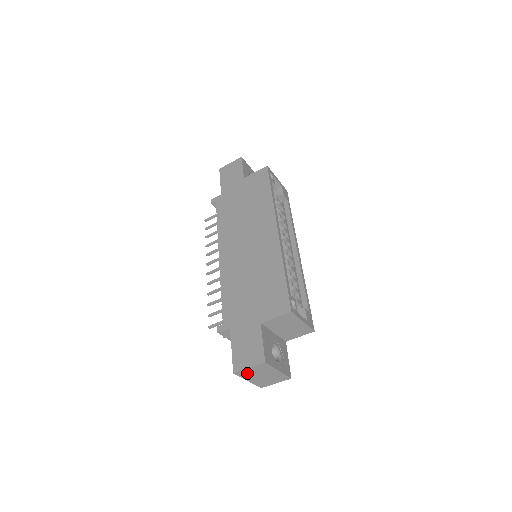
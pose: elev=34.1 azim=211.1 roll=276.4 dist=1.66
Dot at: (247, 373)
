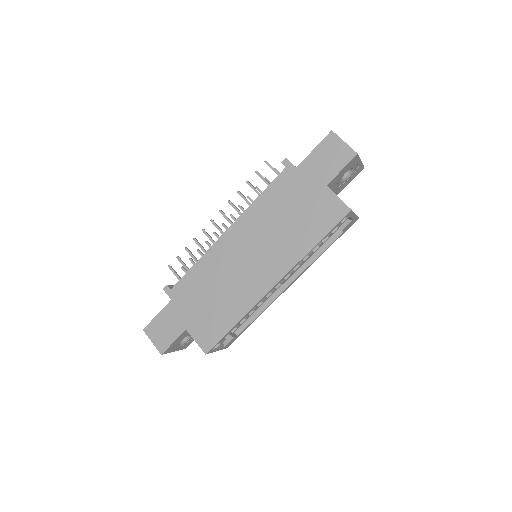
Dot at: occluded
